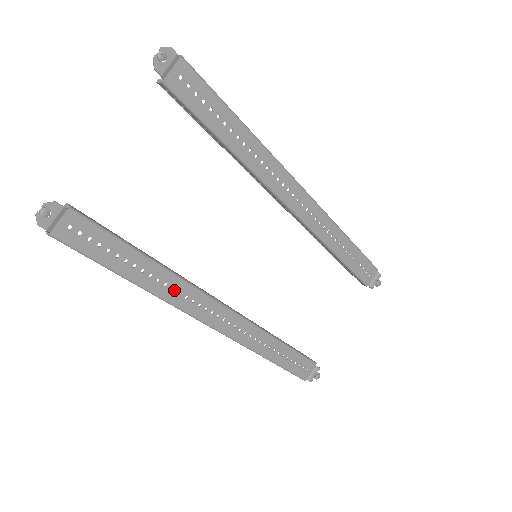
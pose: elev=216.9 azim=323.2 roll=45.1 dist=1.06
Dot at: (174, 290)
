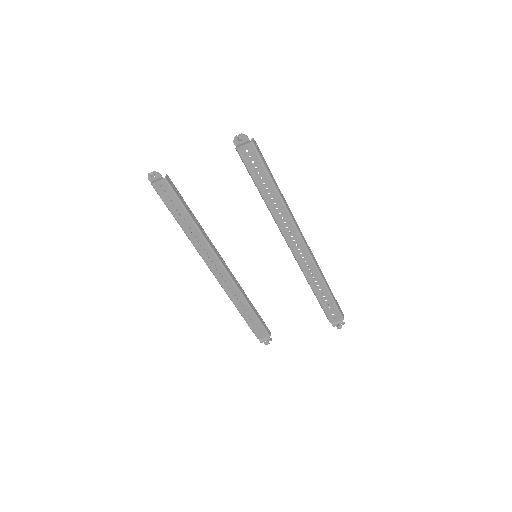
Dot at: (199, 242)
